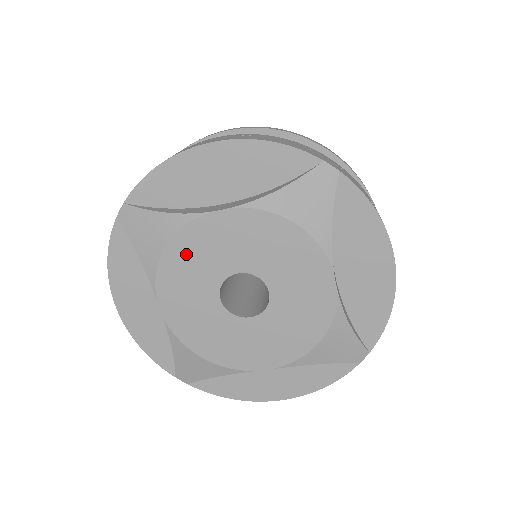
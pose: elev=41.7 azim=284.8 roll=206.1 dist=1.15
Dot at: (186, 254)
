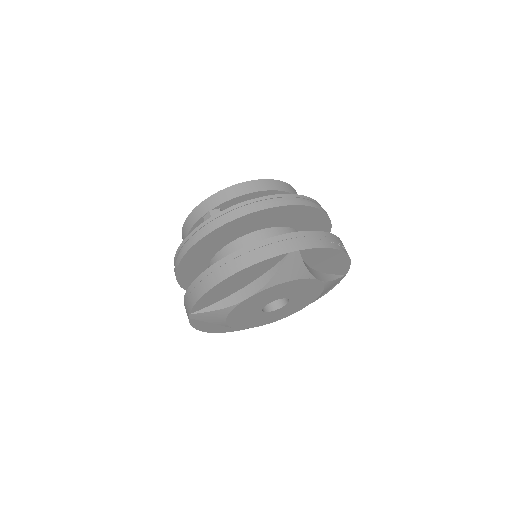
Dot at: (238, 314)
